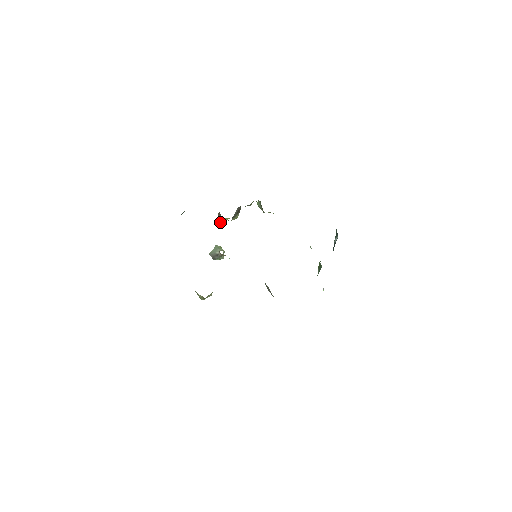
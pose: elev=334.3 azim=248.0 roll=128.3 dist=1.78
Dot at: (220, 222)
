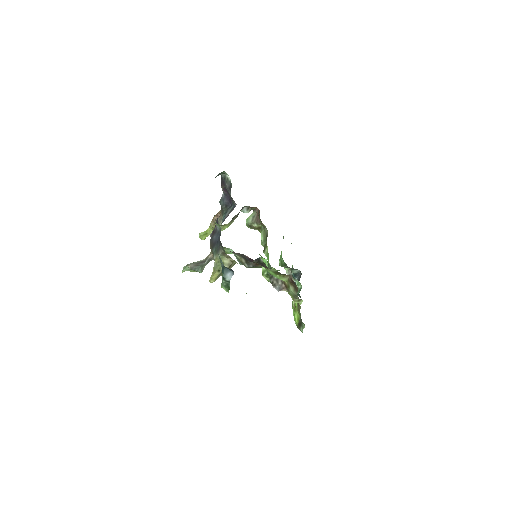
Dot at: (202, 235)
